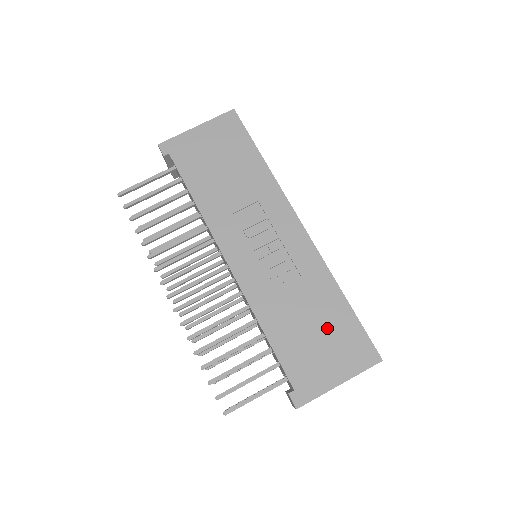
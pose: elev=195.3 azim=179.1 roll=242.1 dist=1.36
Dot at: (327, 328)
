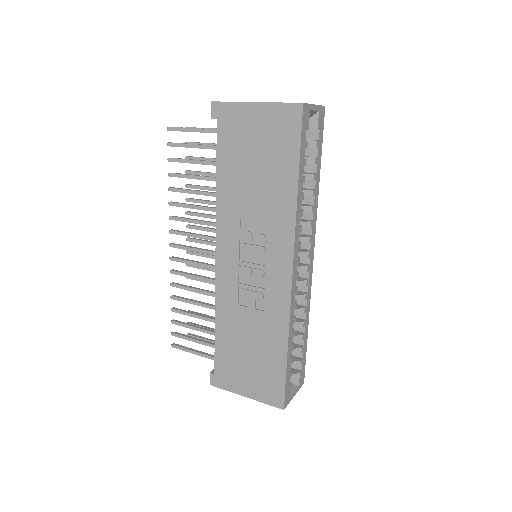
Dot at: (259, 360)
